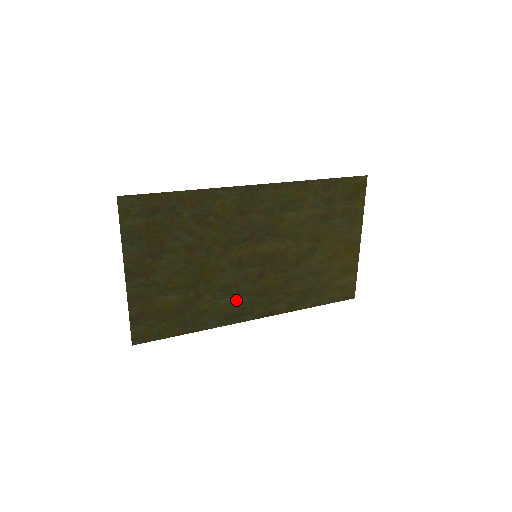
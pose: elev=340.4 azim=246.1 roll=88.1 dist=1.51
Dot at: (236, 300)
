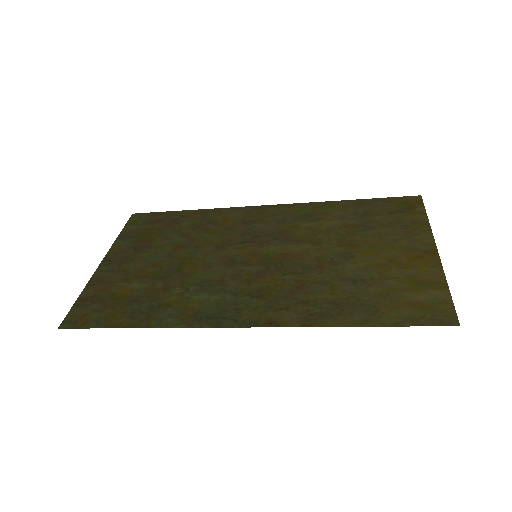
Dot at: (216, 299)
